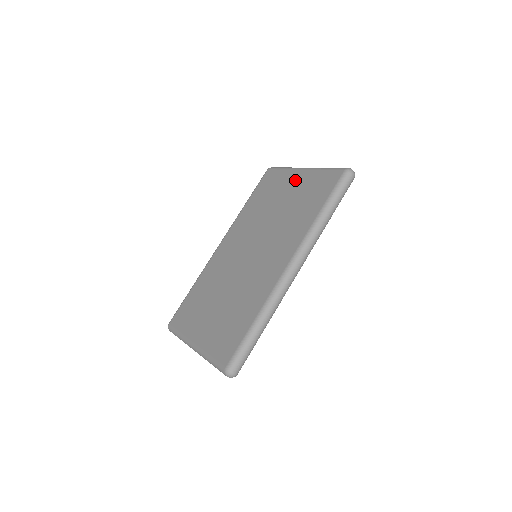
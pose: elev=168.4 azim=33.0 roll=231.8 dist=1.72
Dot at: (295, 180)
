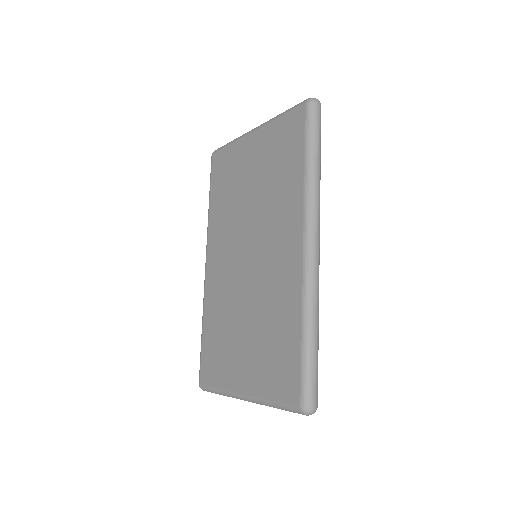
Dot at: (252, 148)
